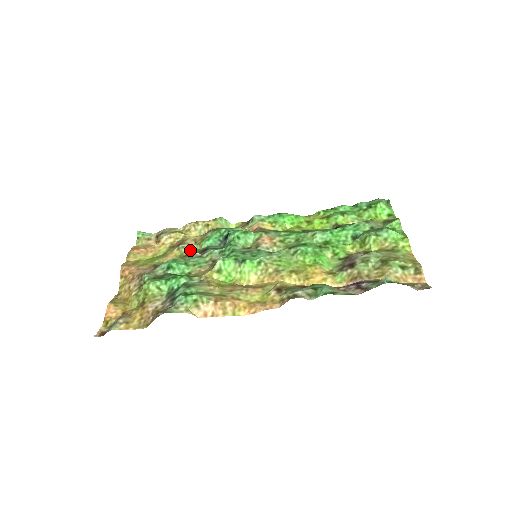
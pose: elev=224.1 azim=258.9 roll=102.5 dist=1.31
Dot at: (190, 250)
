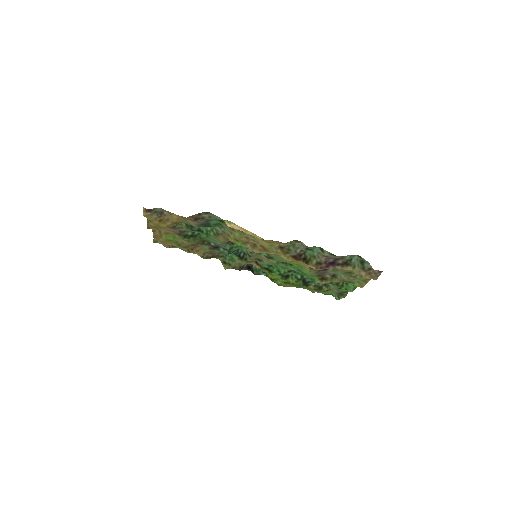
Dot at: (204, 246)
